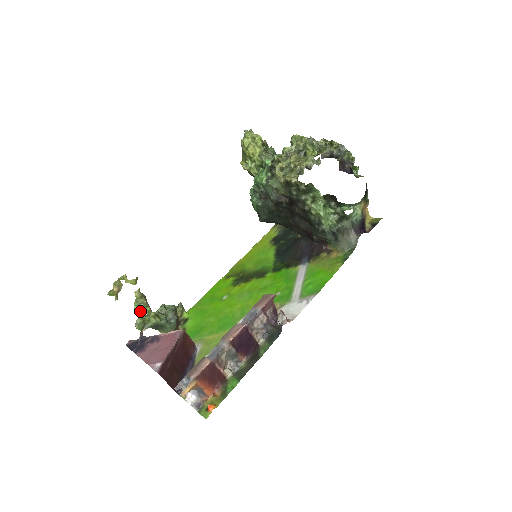
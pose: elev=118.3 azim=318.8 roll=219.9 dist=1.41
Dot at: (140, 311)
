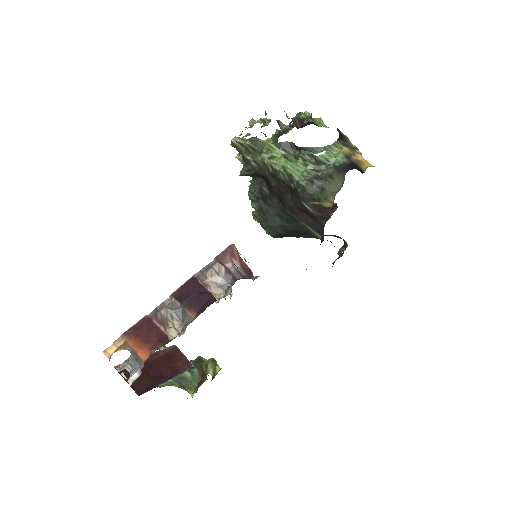
Dot at: occluded
